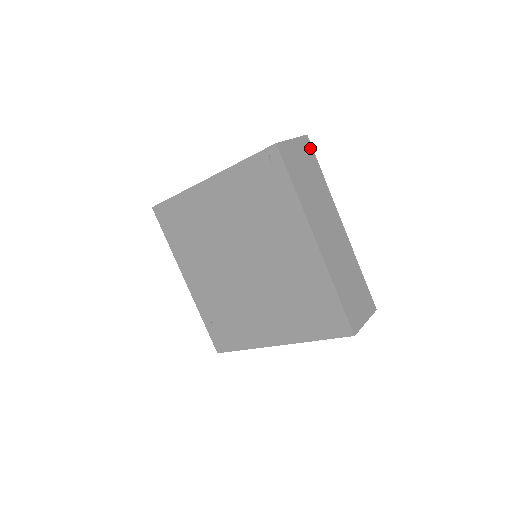
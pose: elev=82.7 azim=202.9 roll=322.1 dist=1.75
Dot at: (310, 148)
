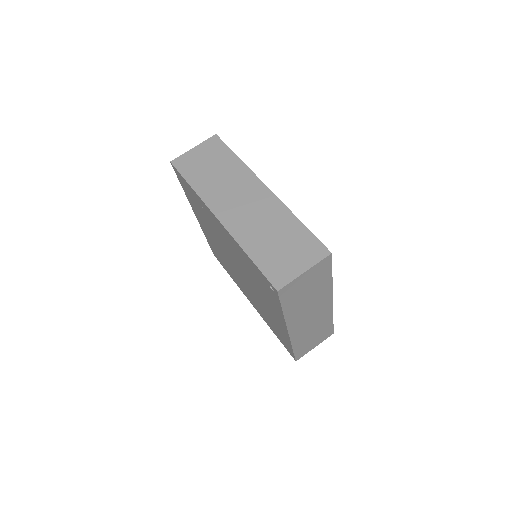
Dot at: (328, 263)
